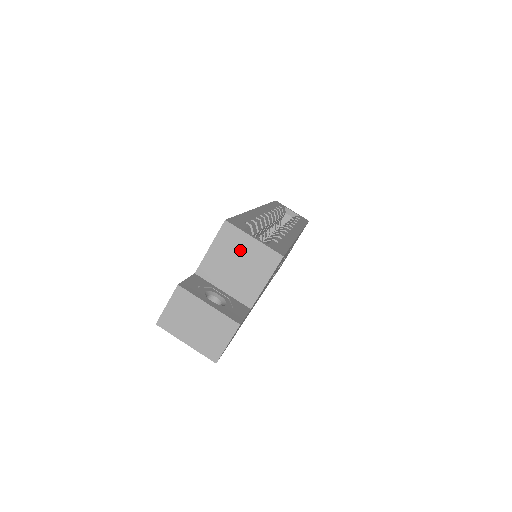
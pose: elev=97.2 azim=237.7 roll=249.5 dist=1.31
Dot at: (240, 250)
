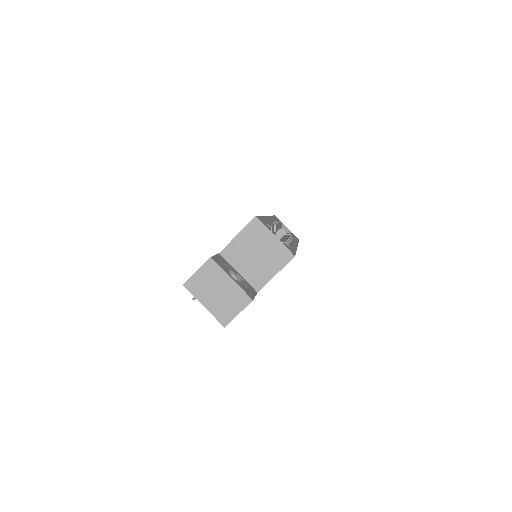
Dot at: (261, 243)
